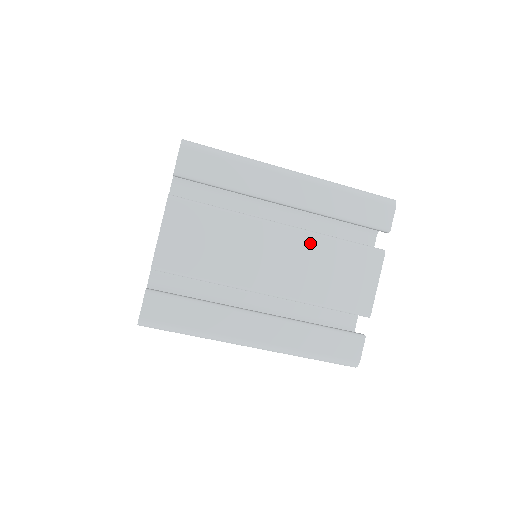
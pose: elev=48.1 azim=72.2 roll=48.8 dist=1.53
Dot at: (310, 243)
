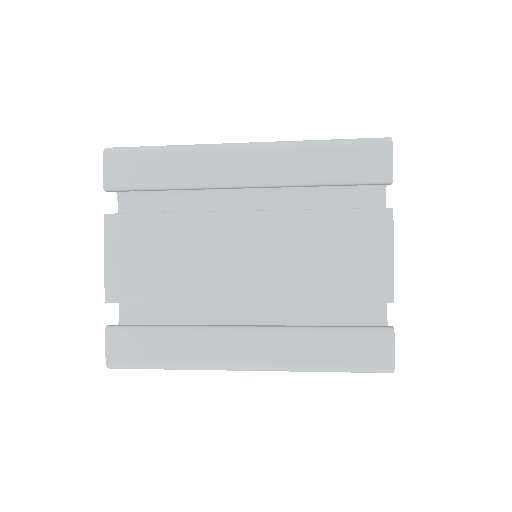
Dot at: (284, 225)
